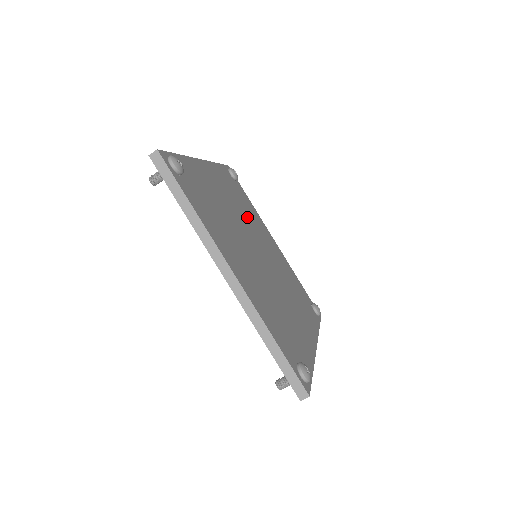
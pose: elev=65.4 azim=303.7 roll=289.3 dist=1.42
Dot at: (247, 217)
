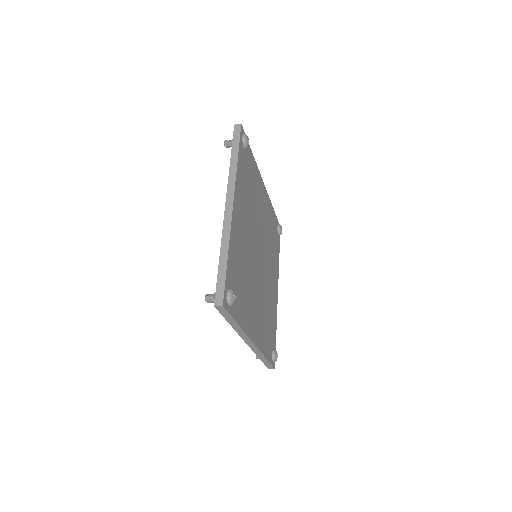
Dot at: (253, 208)
